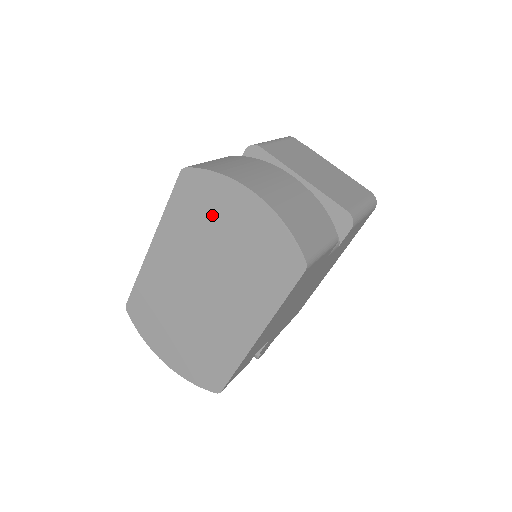
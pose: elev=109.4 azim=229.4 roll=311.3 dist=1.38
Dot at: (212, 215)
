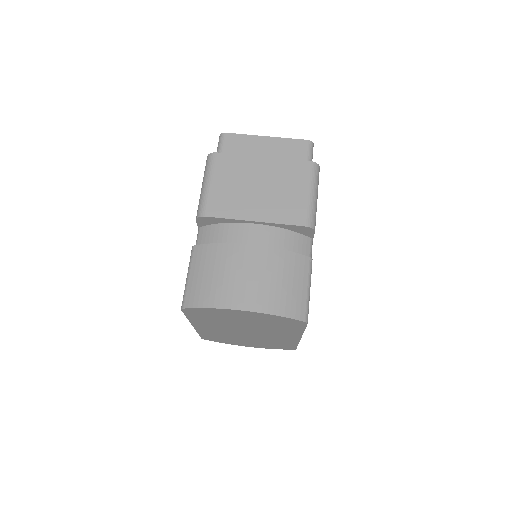
Dot at: (223, 317)
